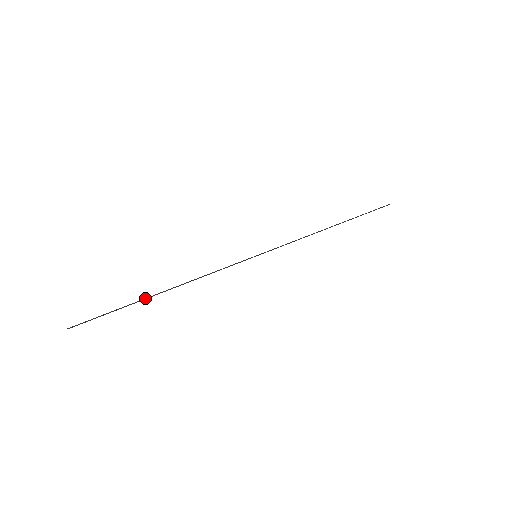
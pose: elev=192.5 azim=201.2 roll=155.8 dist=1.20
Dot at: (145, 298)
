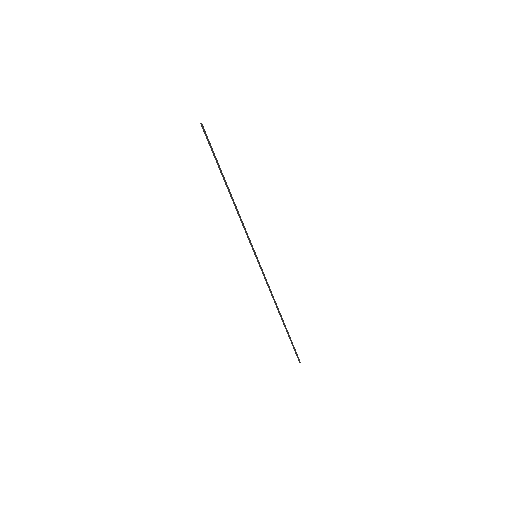
Dot at: occluded
